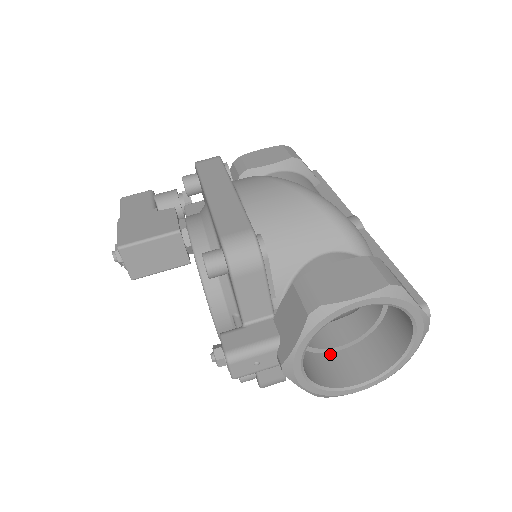
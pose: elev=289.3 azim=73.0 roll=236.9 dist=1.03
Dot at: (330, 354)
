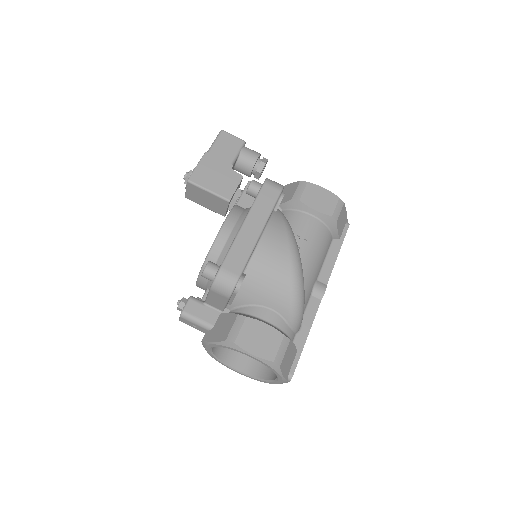
Dot at: occluded
